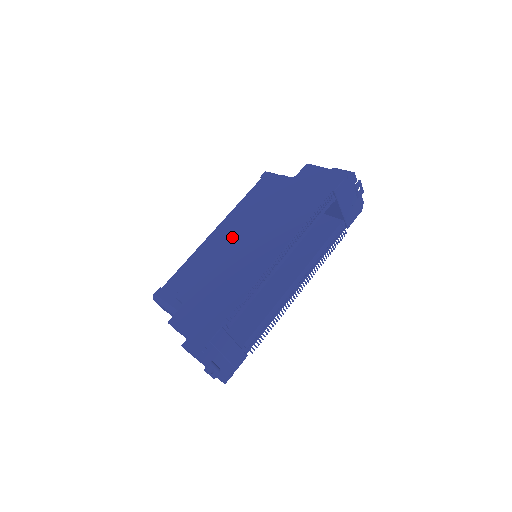
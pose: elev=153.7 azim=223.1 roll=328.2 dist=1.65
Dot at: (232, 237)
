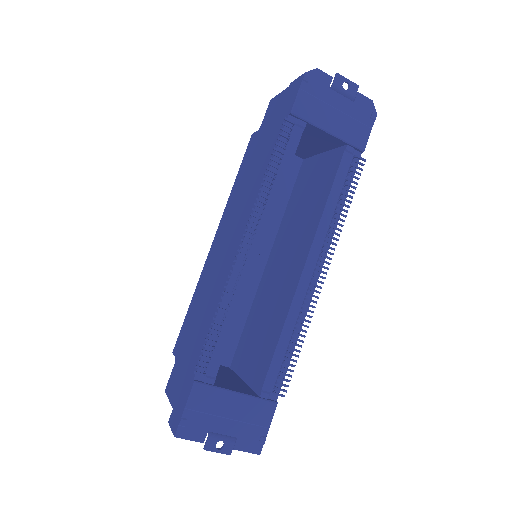
Dot at: (212, 247)
